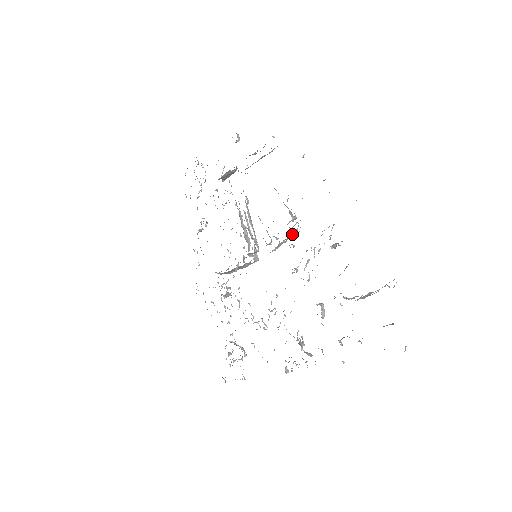
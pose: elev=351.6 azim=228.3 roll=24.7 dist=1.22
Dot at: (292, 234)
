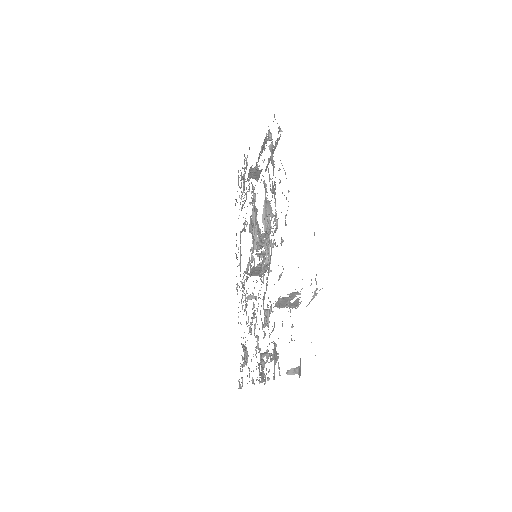
Dot at: (267, 232)
